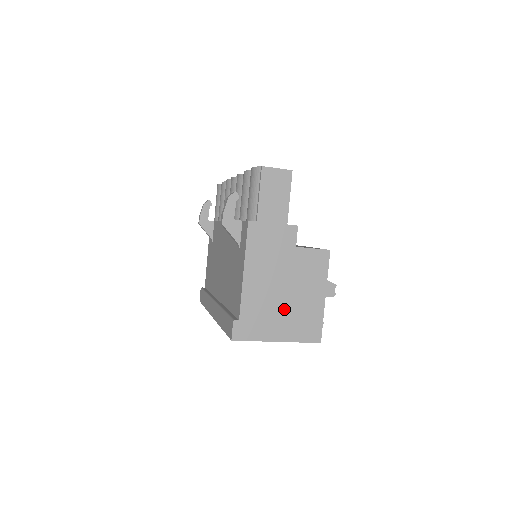
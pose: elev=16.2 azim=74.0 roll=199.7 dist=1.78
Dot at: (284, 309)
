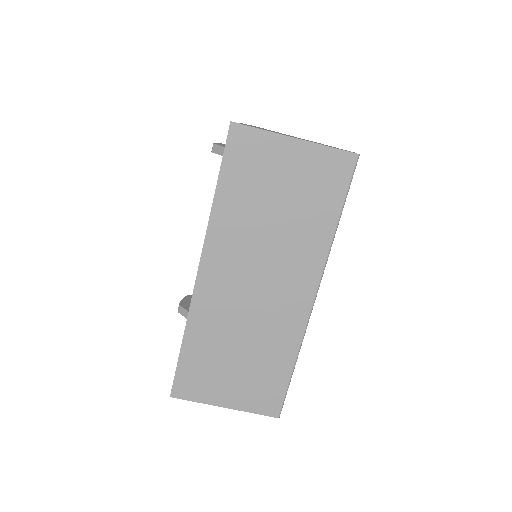
Dot at: occluded
